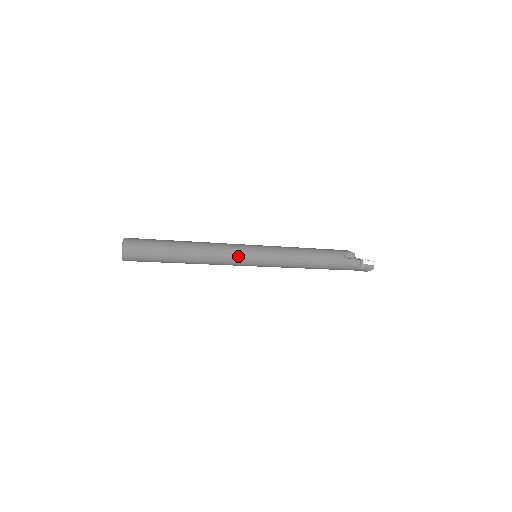
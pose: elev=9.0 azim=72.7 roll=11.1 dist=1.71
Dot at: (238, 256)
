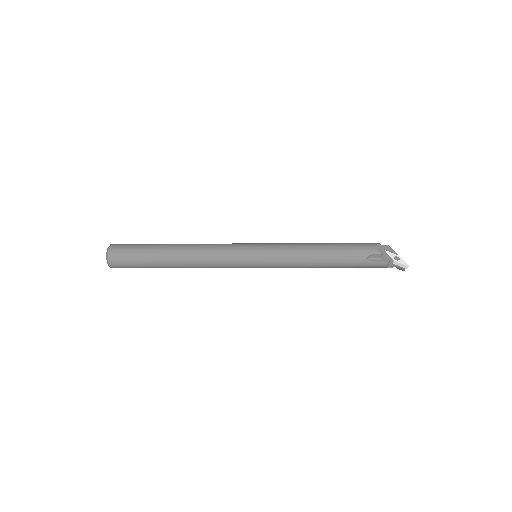
Dot at: (231, 264)
